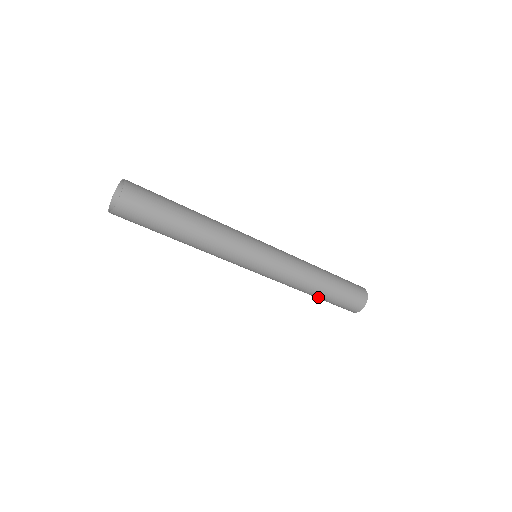
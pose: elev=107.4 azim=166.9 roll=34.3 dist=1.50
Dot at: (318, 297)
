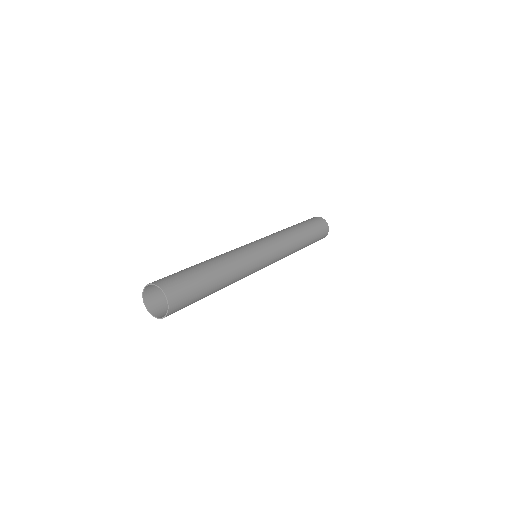
Dot at: occluded
